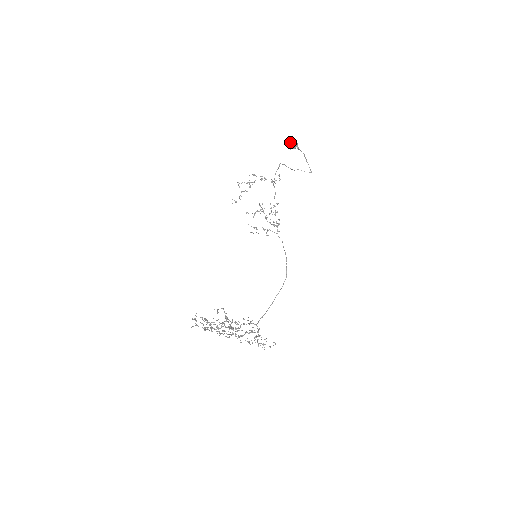
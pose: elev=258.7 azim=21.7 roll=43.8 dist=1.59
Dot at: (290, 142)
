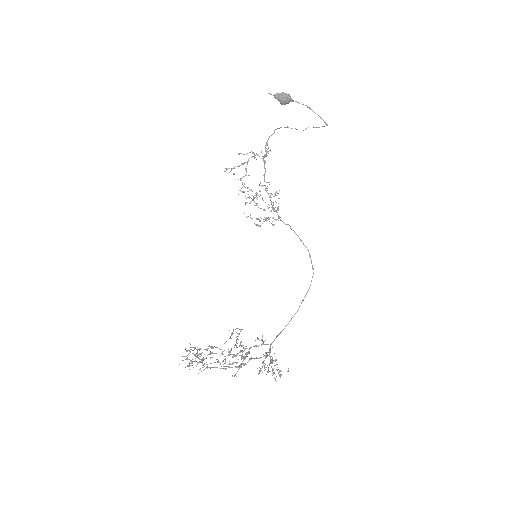
Dot at: (277, 96)
